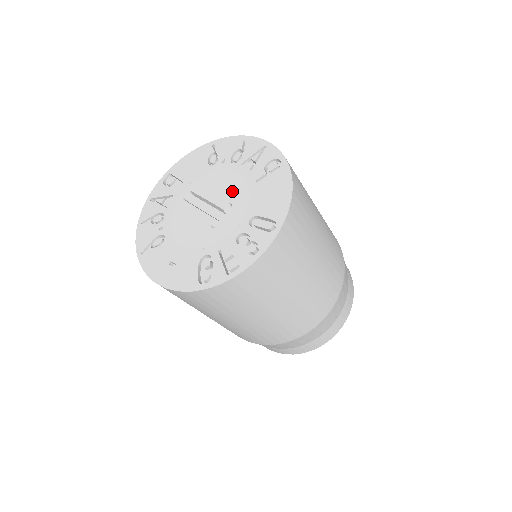
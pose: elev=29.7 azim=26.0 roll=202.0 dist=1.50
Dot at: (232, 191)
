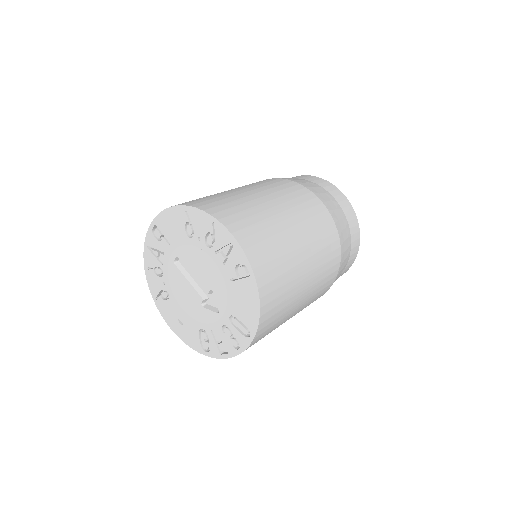
Dot at: (212, 279)
